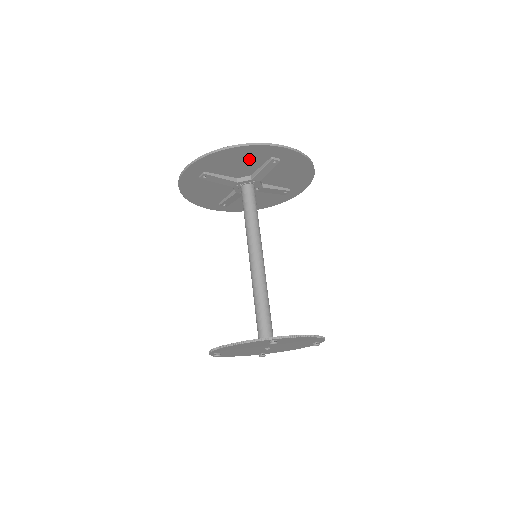
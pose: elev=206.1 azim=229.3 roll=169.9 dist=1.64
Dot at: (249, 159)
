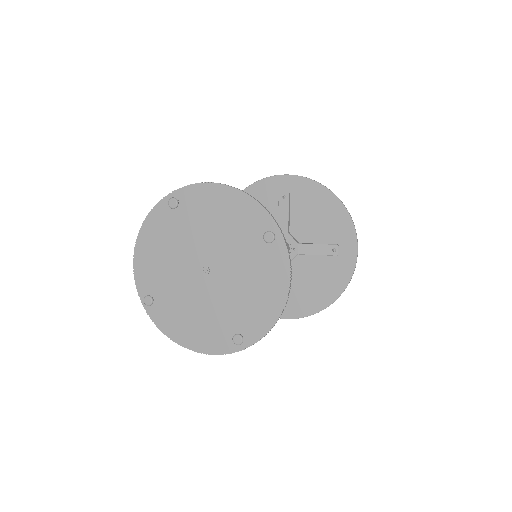
Dot at: occluded
